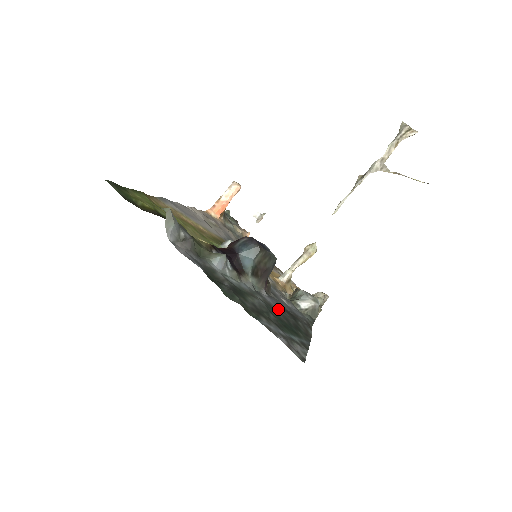
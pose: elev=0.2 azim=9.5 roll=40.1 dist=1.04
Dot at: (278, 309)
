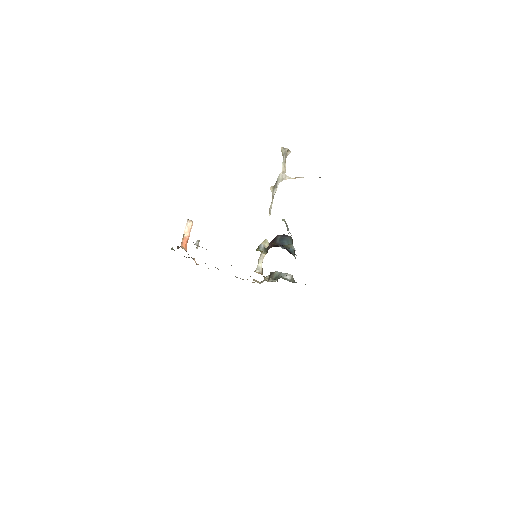
Dot at: occluded
